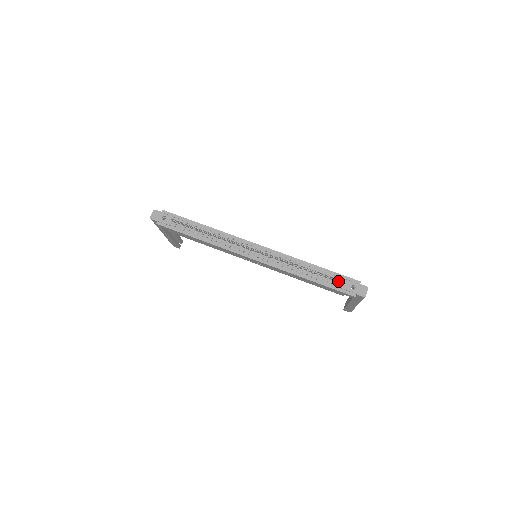
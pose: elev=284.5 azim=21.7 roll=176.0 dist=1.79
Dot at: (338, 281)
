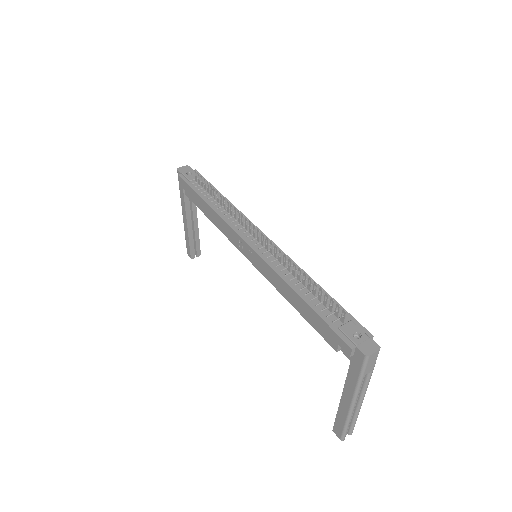
Dot at: (339, 317)
